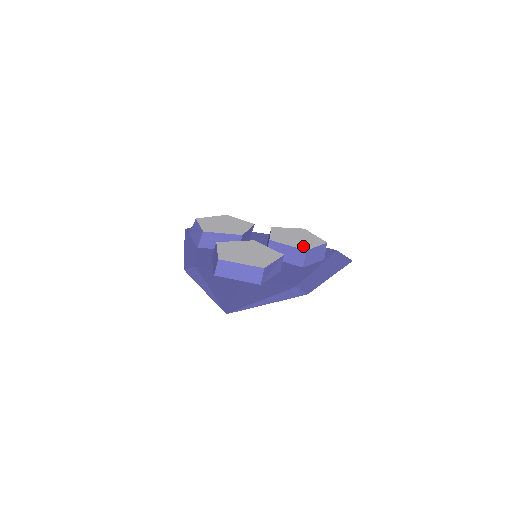
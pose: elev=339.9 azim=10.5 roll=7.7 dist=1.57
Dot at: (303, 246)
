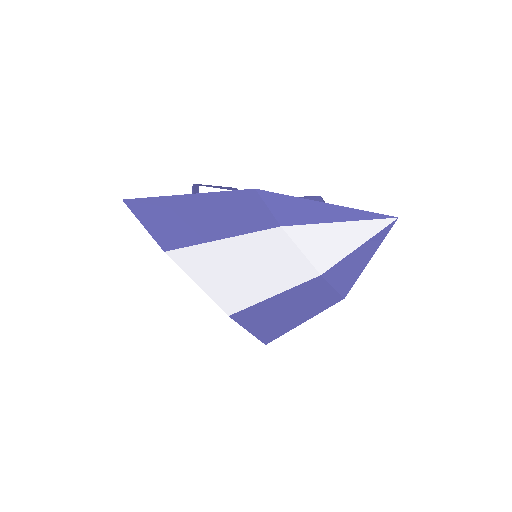
Dot at: occluded
